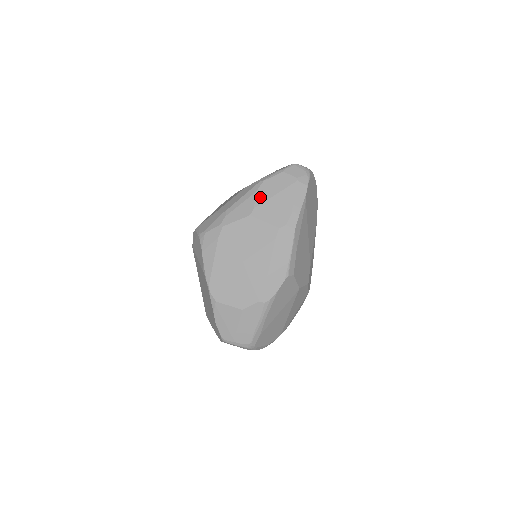
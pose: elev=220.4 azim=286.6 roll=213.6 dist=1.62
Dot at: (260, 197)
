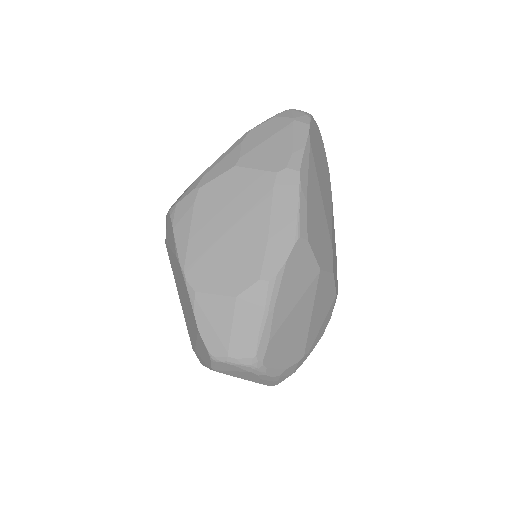
Dot at: (247, 145)
